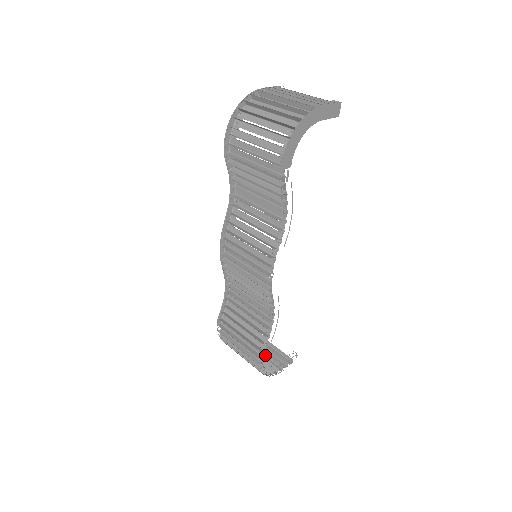
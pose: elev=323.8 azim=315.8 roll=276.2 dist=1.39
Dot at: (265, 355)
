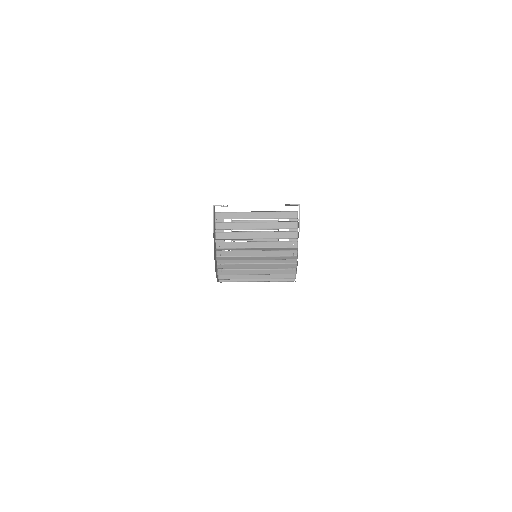
Dot at: occluded
